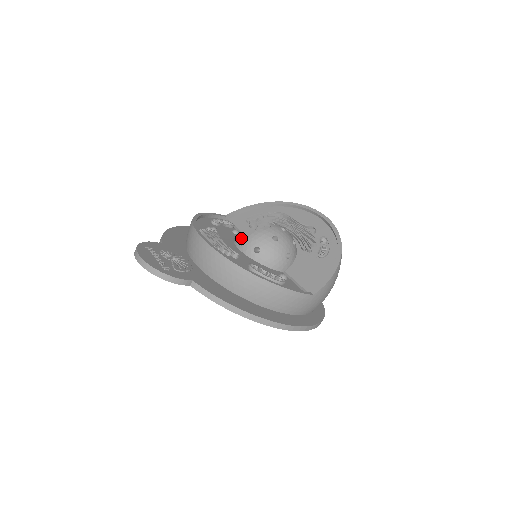
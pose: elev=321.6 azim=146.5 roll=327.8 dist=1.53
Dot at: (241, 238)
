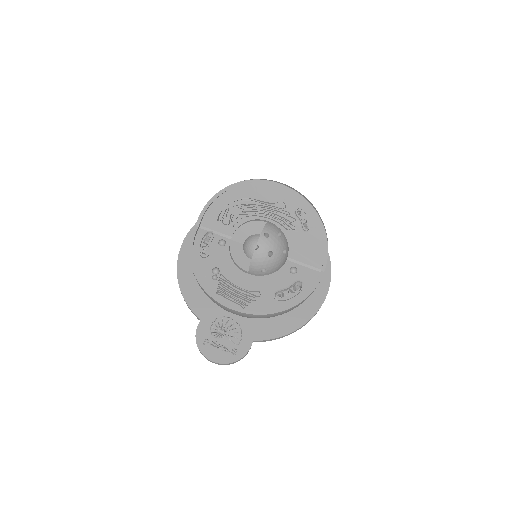
Dot at: (237, 256)
